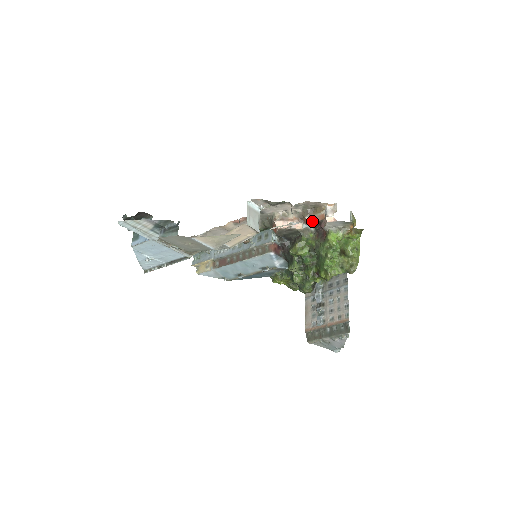
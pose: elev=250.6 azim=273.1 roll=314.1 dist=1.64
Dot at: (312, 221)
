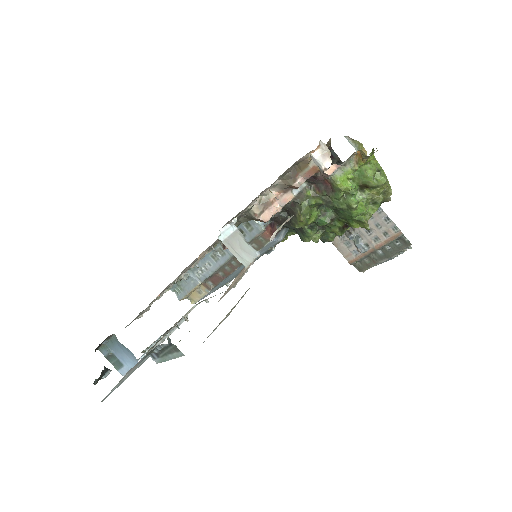
Dot at: (303, 182)
